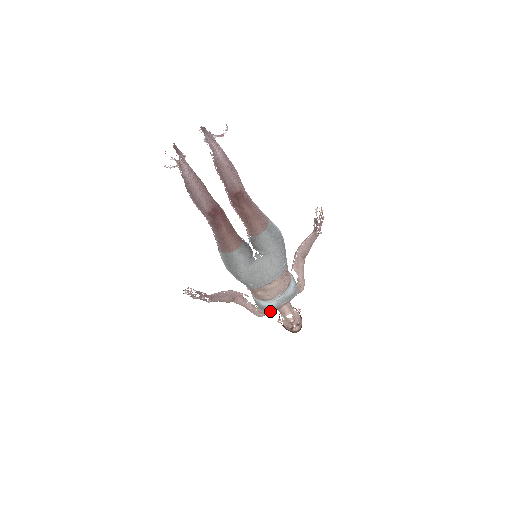
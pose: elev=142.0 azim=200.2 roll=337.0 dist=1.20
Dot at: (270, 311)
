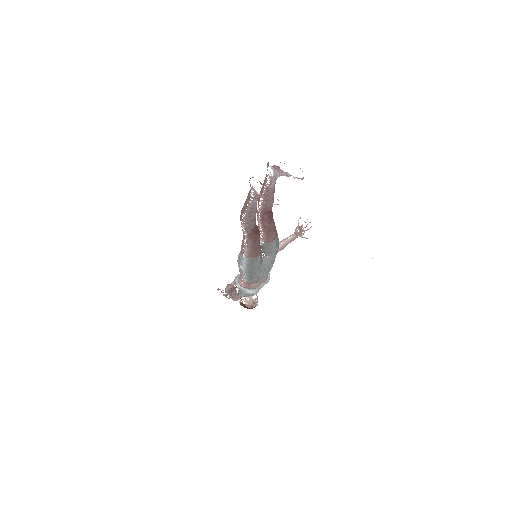
Dot at: occluded
